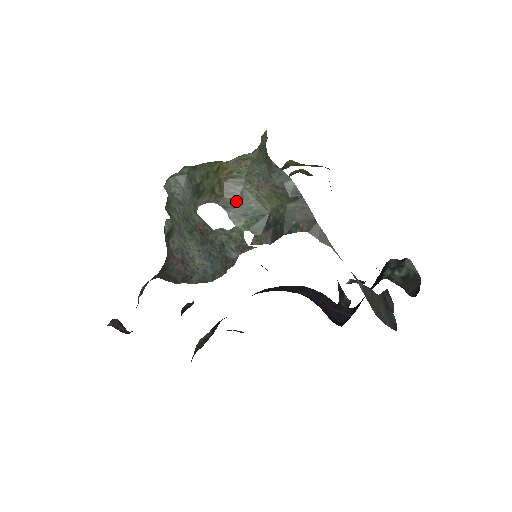
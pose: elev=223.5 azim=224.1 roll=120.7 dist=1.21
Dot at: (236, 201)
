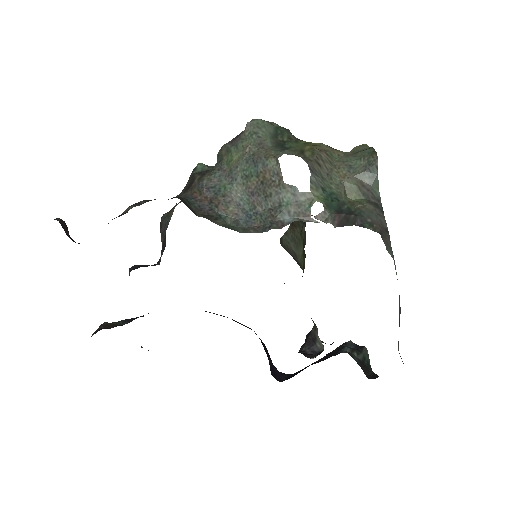
Dot at: (320, 173)
